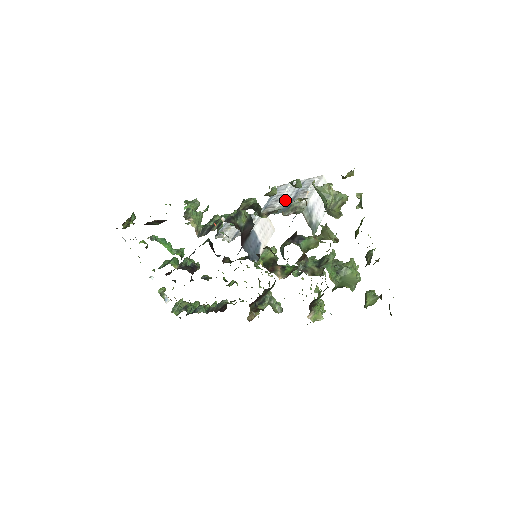
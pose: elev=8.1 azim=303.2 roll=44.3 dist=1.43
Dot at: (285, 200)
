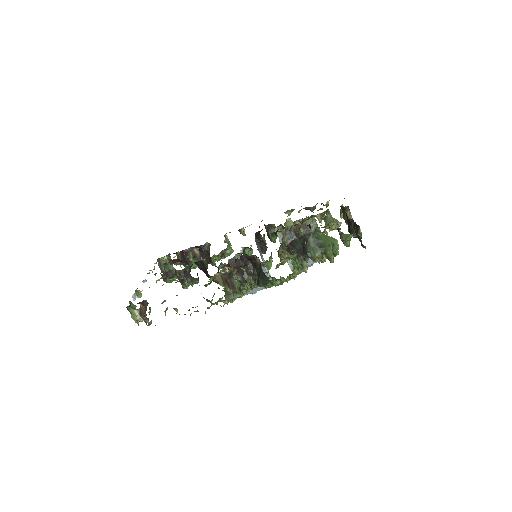
Dot at: occluded
